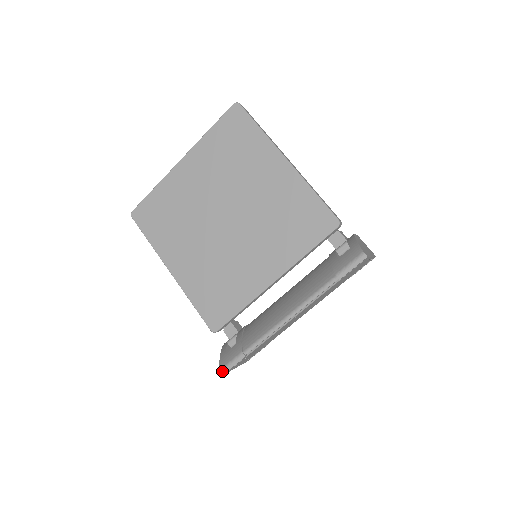
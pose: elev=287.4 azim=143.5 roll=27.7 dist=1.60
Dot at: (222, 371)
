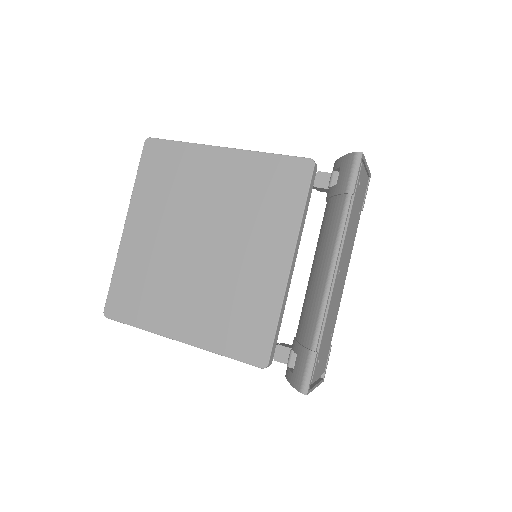
Dot at: (303, 391)
